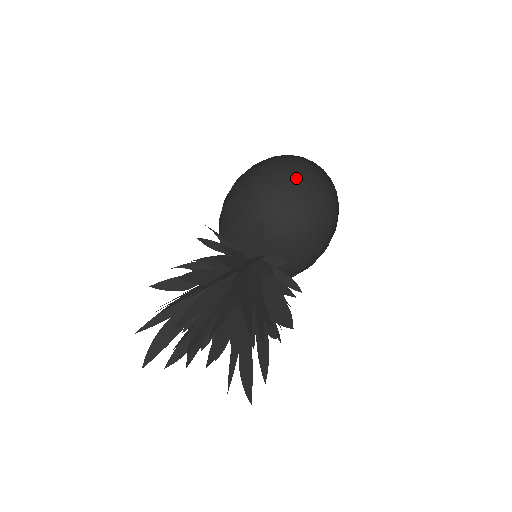
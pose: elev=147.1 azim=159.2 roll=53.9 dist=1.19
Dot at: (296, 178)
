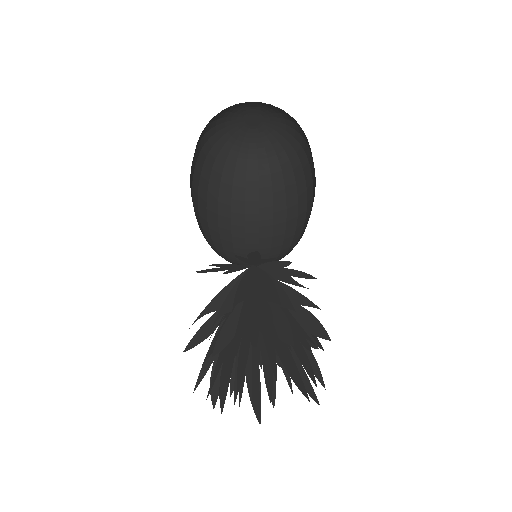
Dot at: (245, 113)
